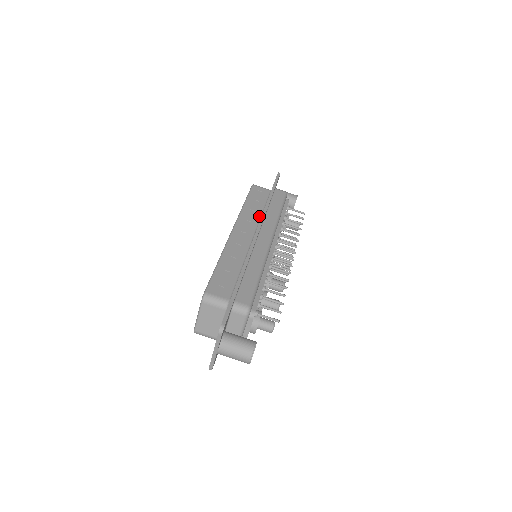
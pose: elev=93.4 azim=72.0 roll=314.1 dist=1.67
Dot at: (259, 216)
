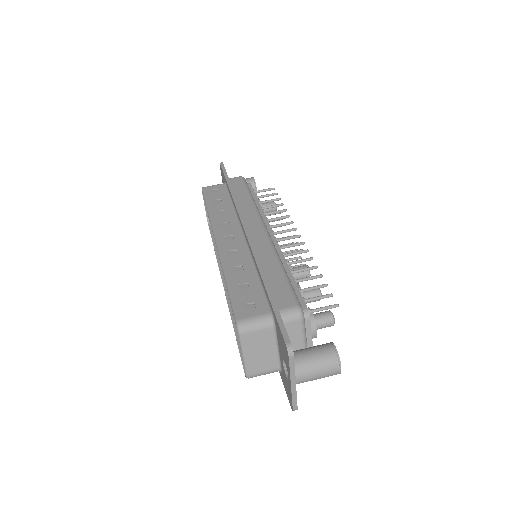
Dot at: (233, 212)
